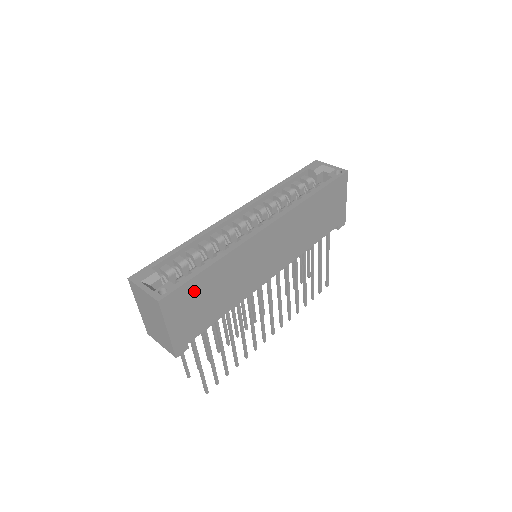
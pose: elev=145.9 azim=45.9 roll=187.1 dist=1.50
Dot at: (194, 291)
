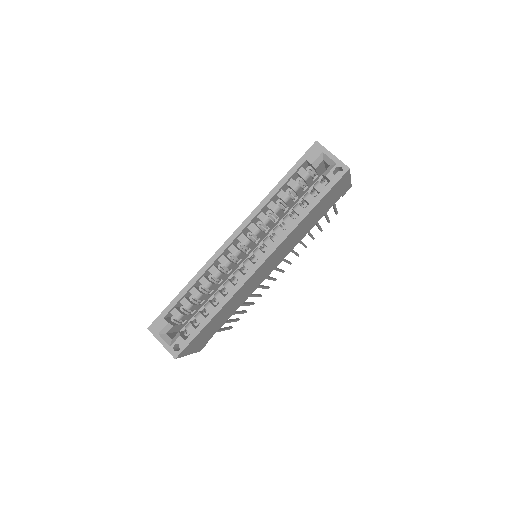
Dot at: (202, 334)
